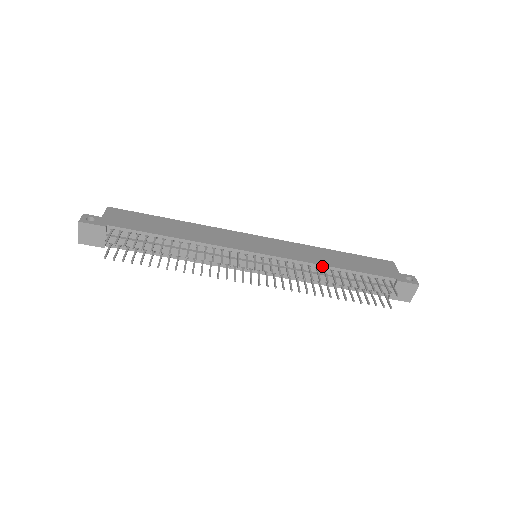
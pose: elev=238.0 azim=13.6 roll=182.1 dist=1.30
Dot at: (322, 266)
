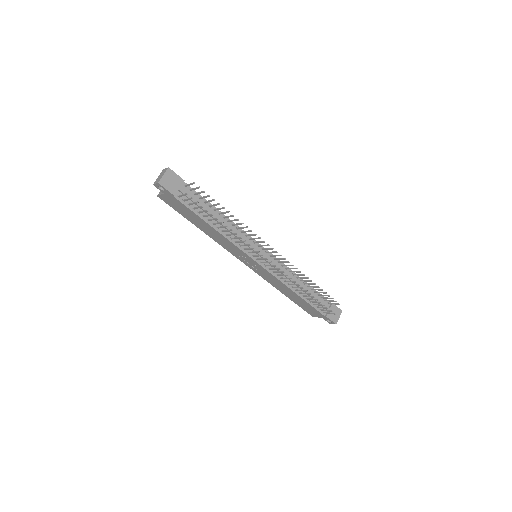
Dot at: (296, 275)
